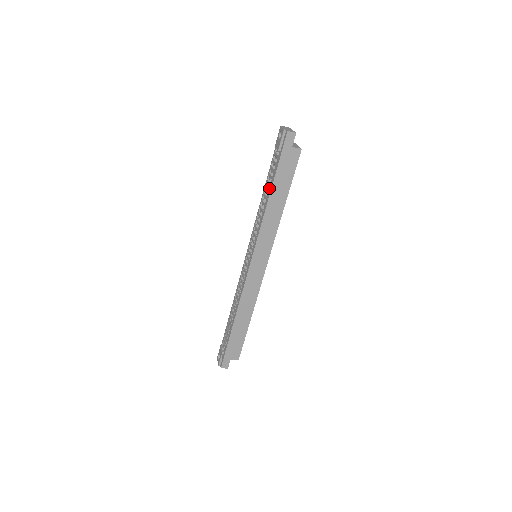
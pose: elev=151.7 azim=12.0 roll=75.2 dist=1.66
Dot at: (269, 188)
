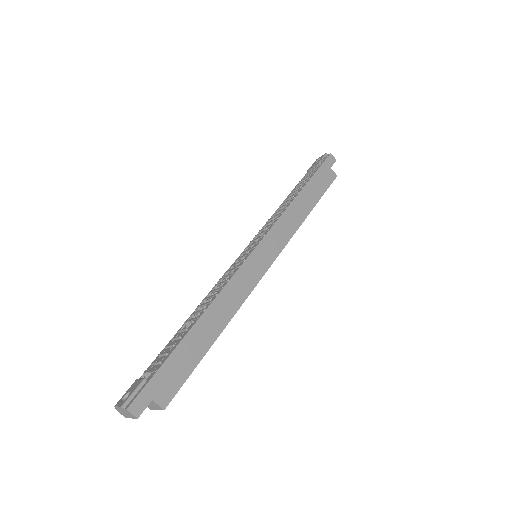
Dot at: (298, 190)
